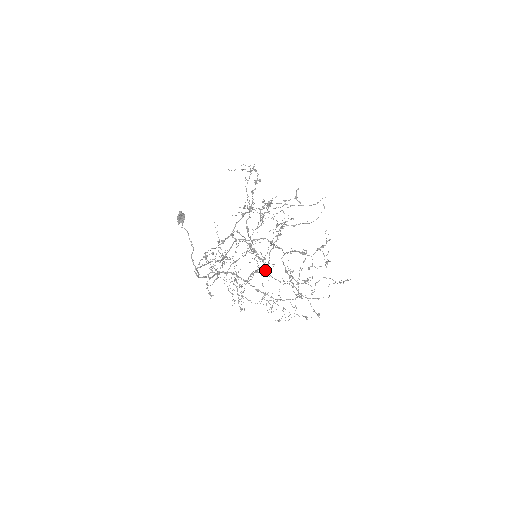
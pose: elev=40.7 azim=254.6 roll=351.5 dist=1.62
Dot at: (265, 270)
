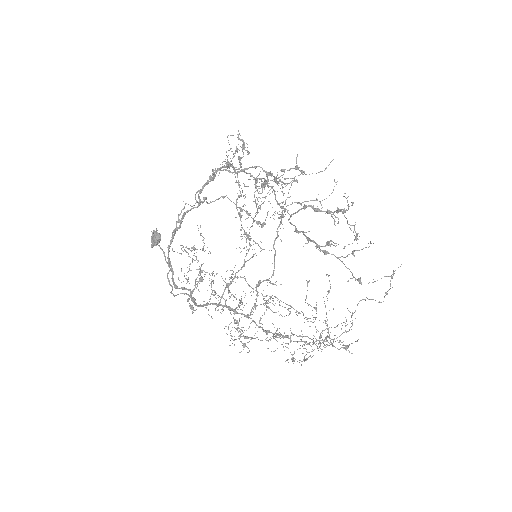
Dot at: (273, 284)
